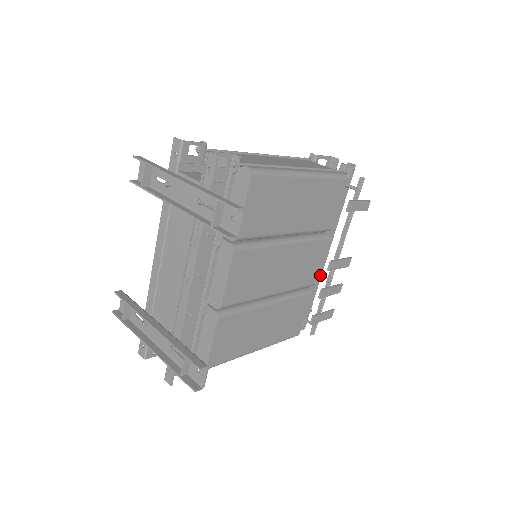
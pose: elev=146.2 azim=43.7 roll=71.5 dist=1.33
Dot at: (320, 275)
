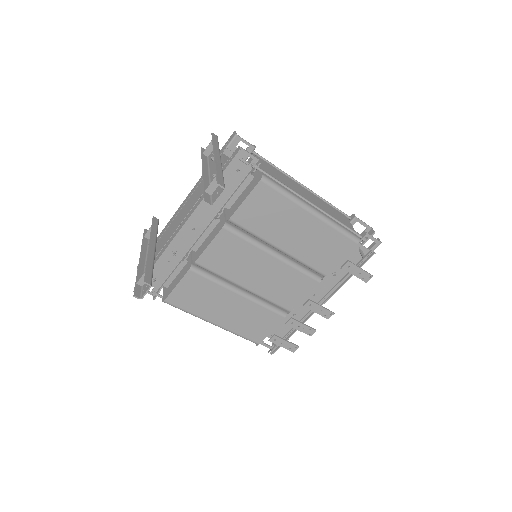
Dot at: occluded
